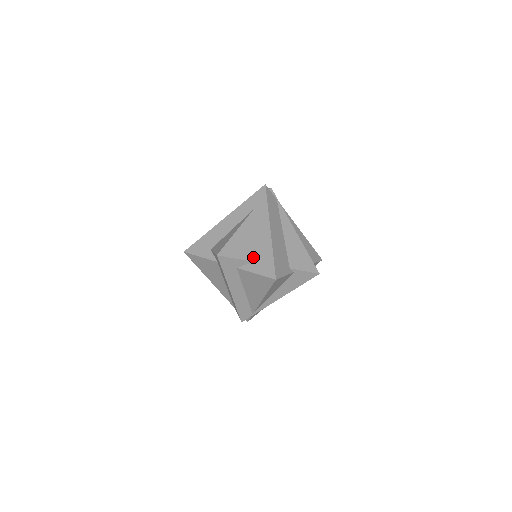
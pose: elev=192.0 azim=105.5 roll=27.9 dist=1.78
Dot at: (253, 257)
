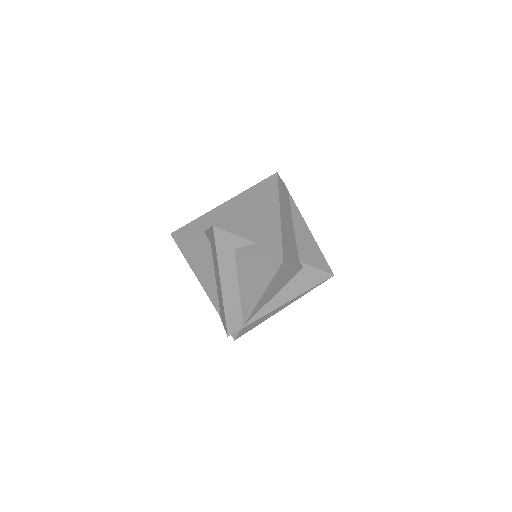
Dot at: (256, 238)
